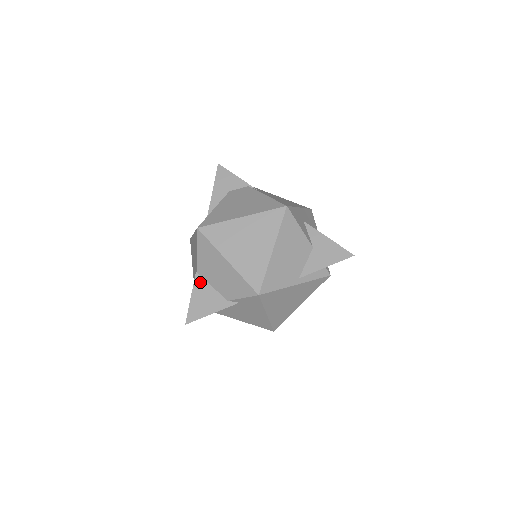
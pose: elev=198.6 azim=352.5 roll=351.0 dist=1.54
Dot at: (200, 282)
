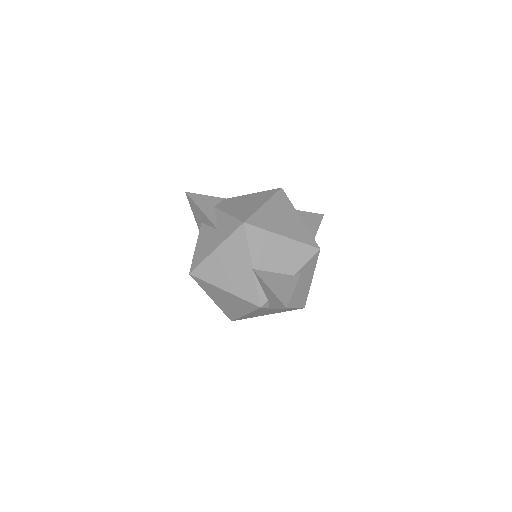
Dot at: (263, 274)
